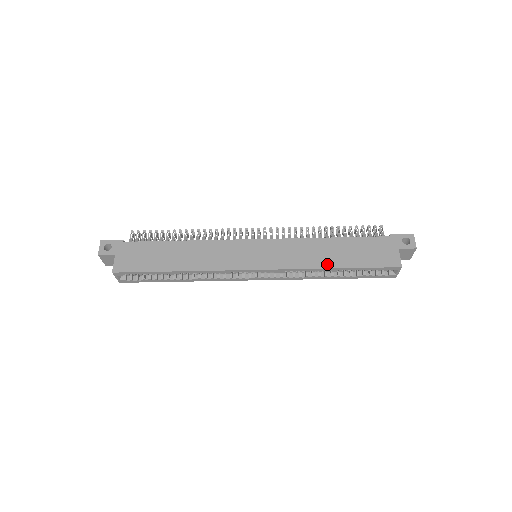
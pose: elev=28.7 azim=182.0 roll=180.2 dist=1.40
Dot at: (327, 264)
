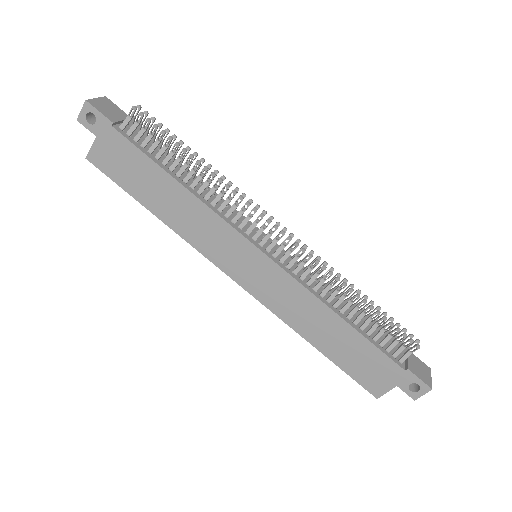
Dot at: (310, 337)
